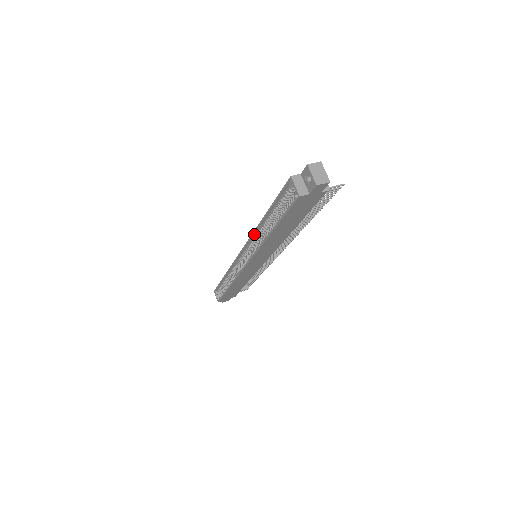
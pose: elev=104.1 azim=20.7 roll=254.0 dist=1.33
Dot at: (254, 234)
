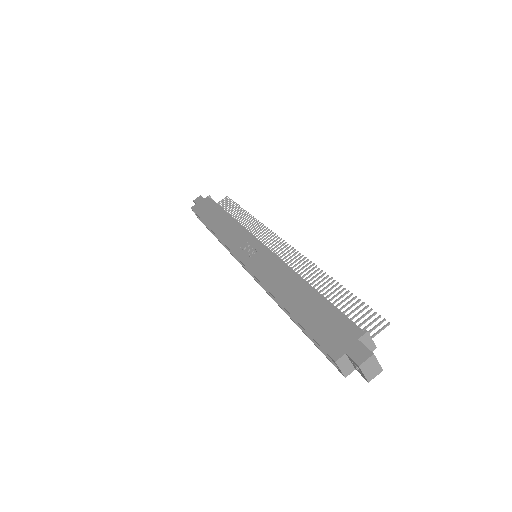
Dot at: (263, 284)
